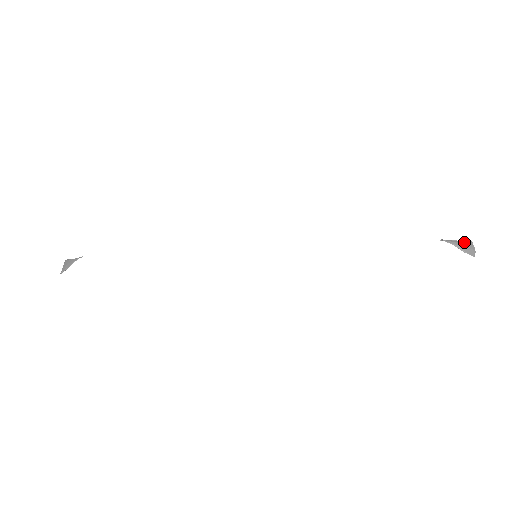
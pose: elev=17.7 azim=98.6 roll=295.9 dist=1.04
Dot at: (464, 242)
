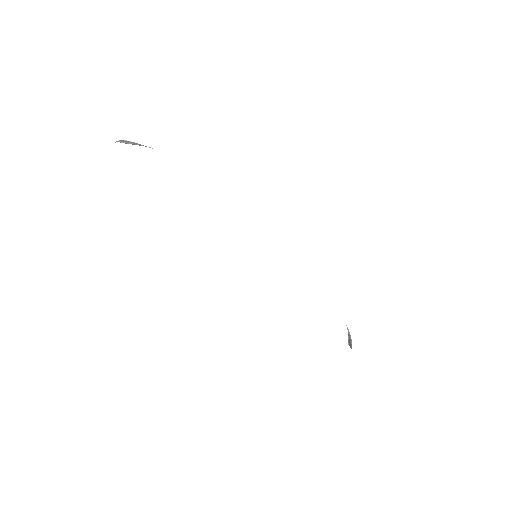
Dot at: (349, 338)
